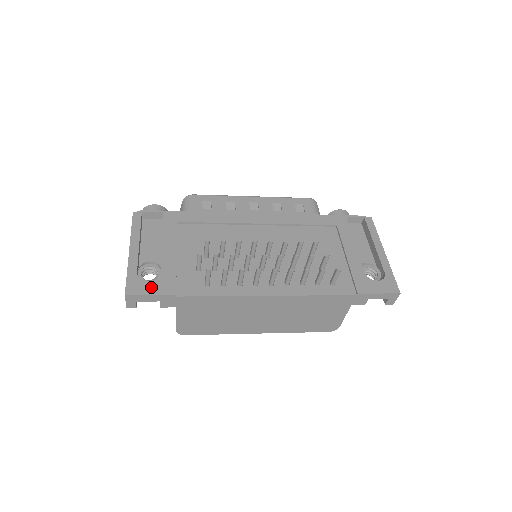
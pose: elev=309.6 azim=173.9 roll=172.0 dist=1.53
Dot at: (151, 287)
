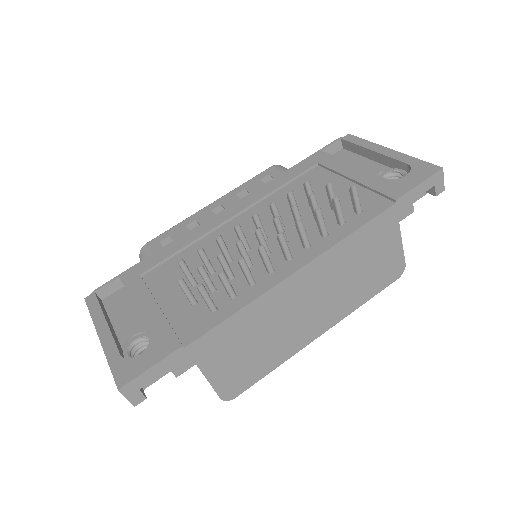
Dot at: (146, 358)
